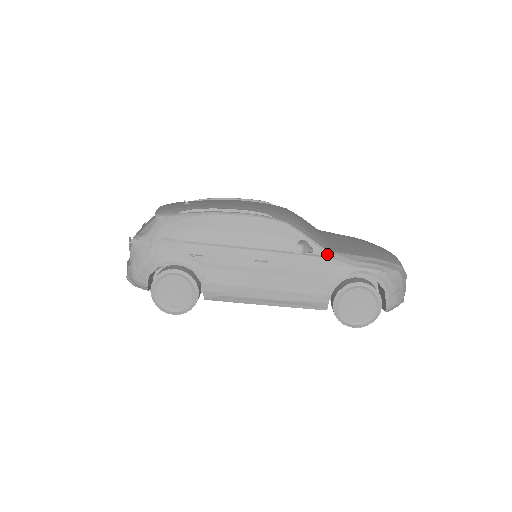
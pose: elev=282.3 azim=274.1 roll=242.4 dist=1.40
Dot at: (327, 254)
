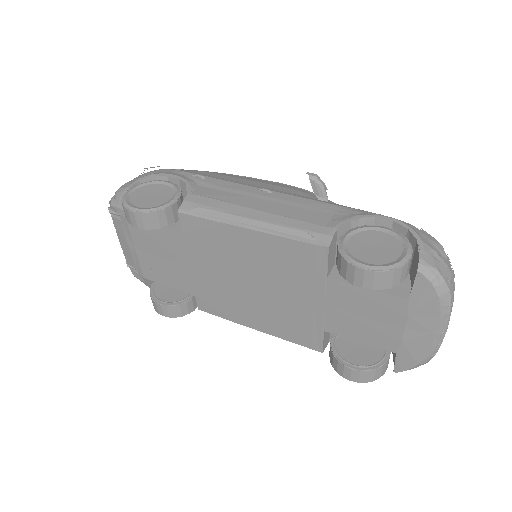
Dot at: occluded
